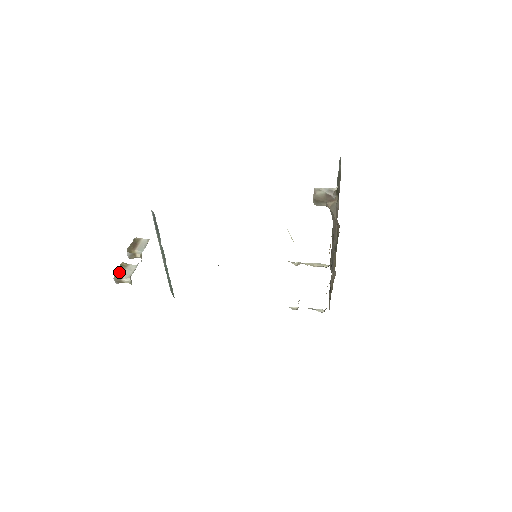
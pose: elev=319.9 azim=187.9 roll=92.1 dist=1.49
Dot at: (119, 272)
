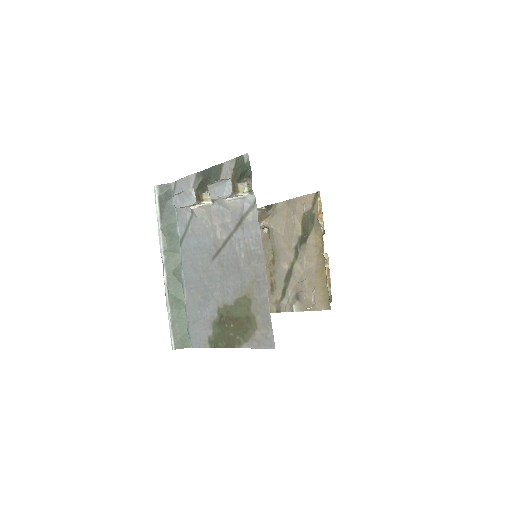
Dot at: (224, 181)
